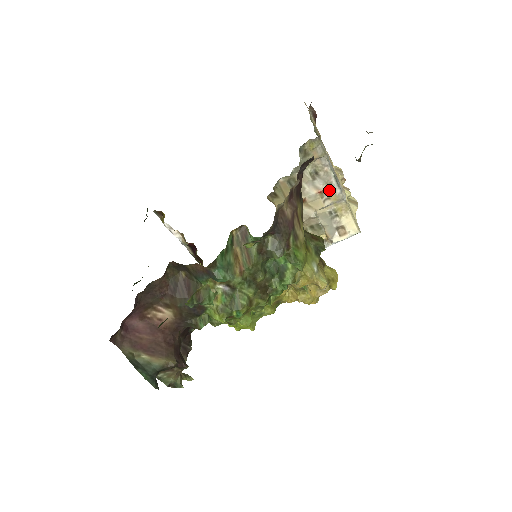
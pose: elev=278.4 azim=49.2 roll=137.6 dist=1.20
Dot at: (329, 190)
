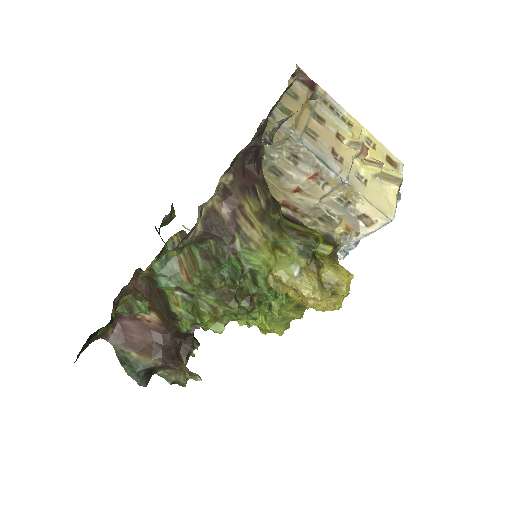
Dot at: (321, 174)
